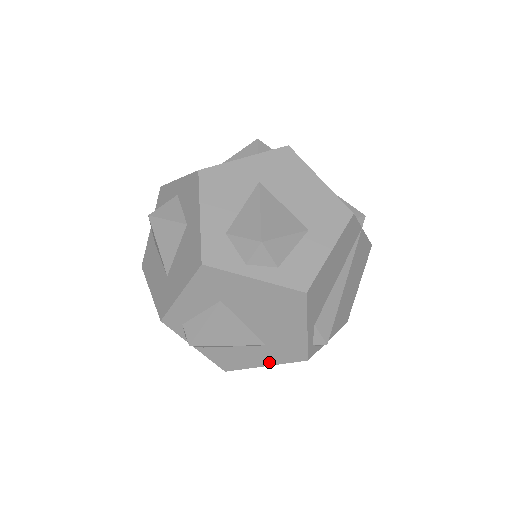
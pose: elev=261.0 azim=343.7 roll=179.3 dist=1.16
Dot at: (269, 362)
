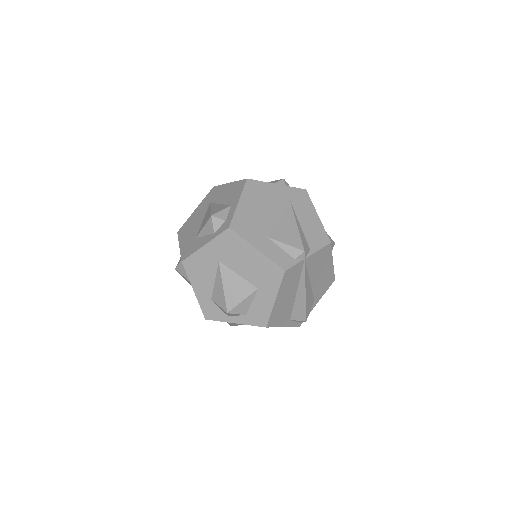
Dot at: occluded
